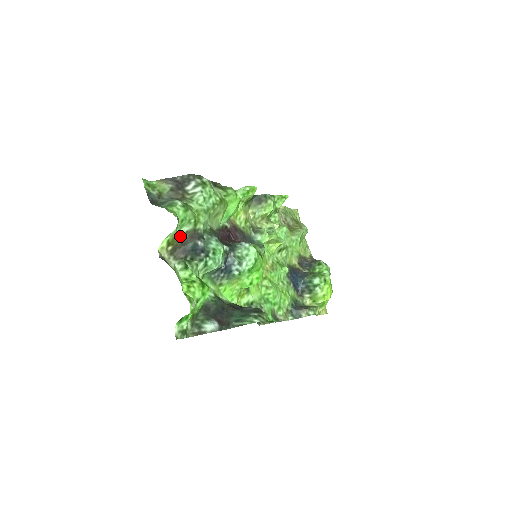
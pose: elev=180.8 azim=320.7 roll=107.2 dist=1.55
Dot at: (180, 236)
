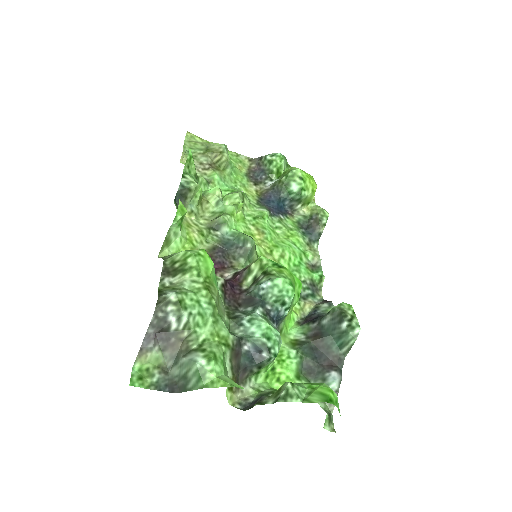
Dot at: (231, 372)
